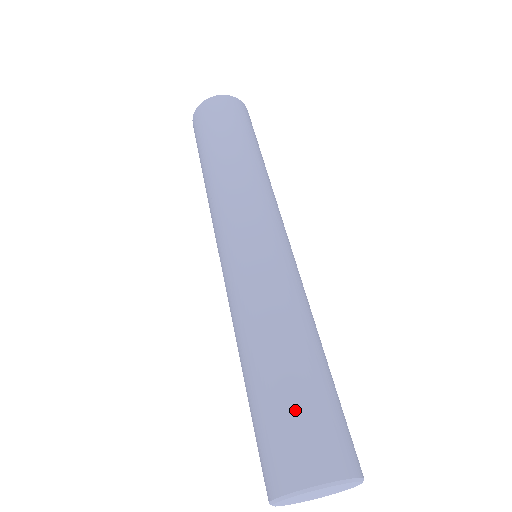
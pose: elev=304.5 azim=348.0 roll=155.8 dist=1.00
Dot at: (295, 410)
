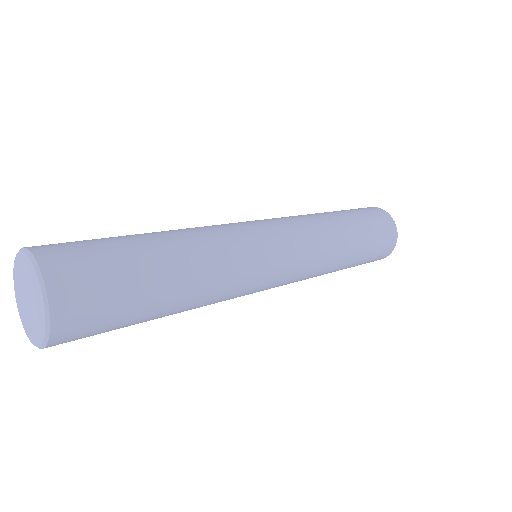
Dot at: (100, 240)
